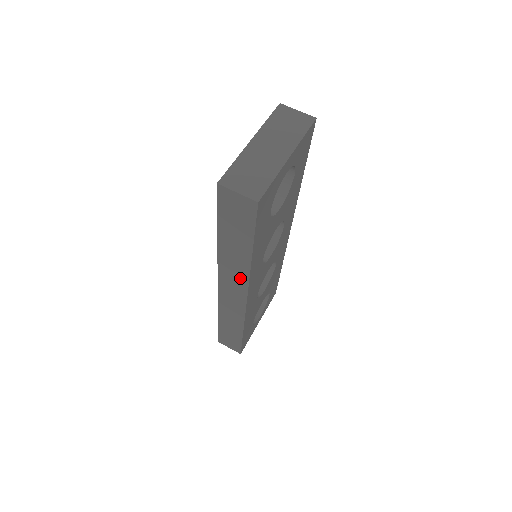
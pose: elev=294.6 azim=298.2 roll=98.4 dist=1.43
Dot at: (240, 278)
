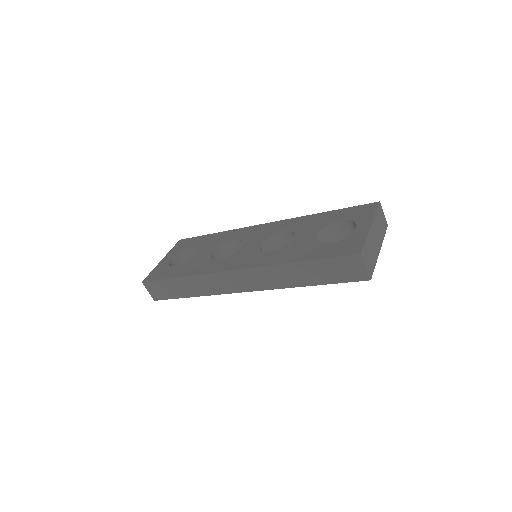
Dot at: (269, 283)
